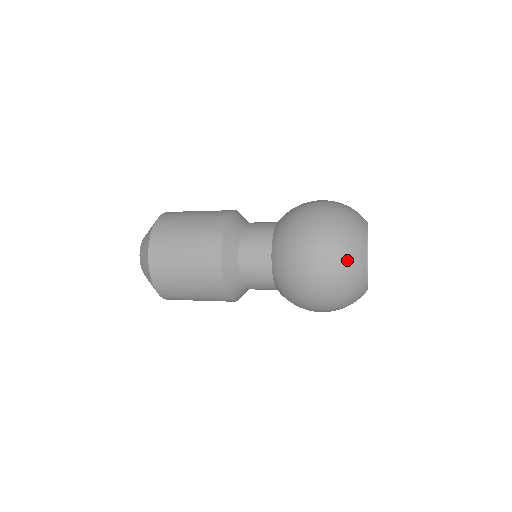
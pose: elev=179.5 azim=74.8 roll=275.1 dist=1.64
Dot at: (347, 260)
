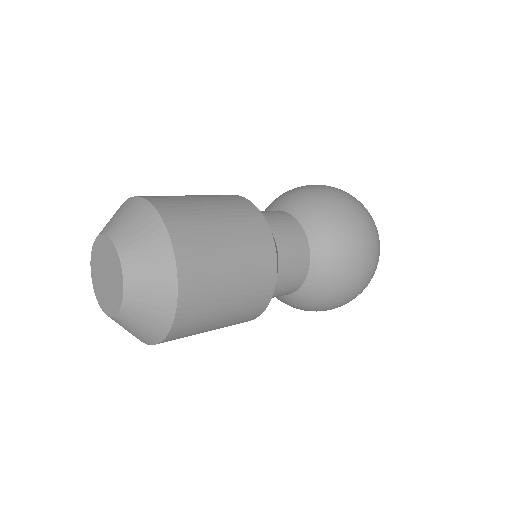
Dot at: occluded
